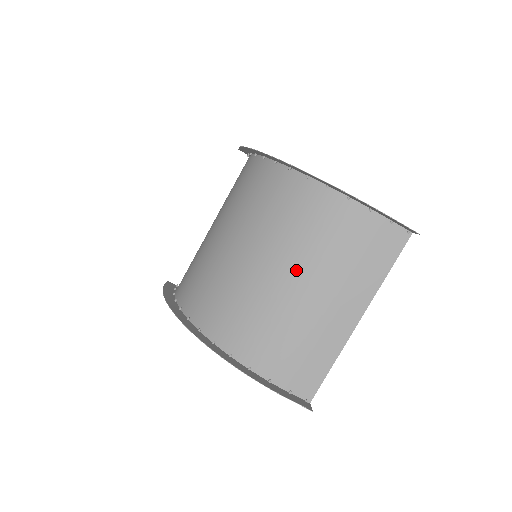
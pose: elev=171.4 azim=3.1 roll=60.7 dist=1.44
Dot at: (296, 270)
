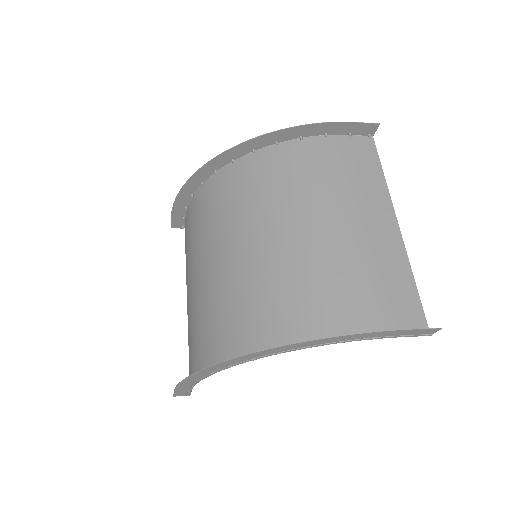
Dot at: (305, 218)
